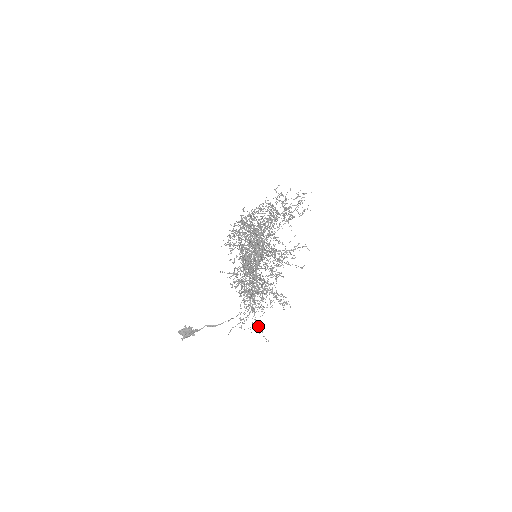
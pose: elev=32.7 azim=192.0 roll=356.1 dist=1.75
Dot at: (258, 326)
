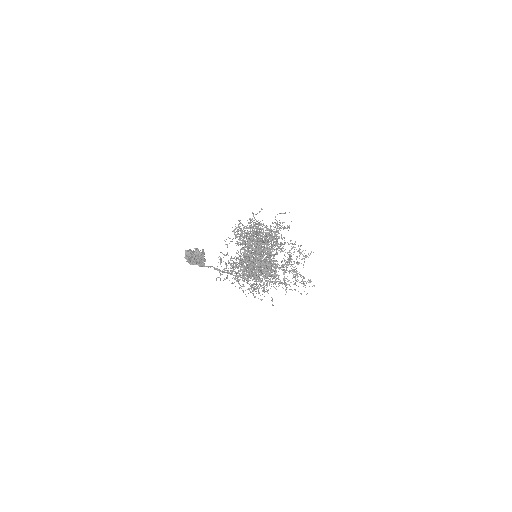
Dot at: occluded
